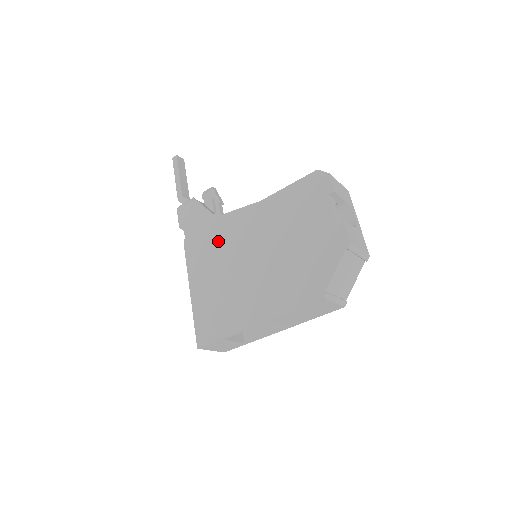
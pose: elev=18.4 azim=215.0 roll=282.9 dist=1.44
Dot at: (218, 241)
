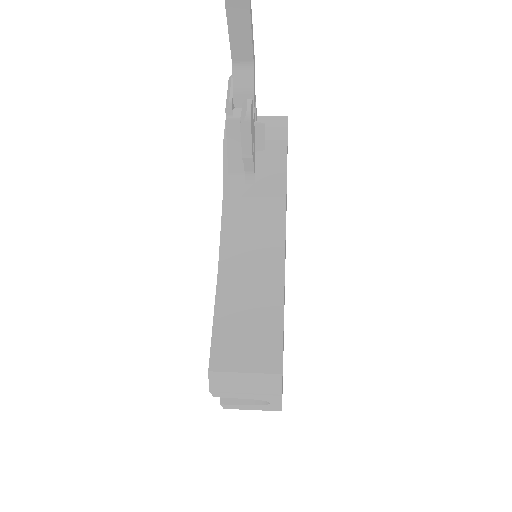
Dot at: occluded
